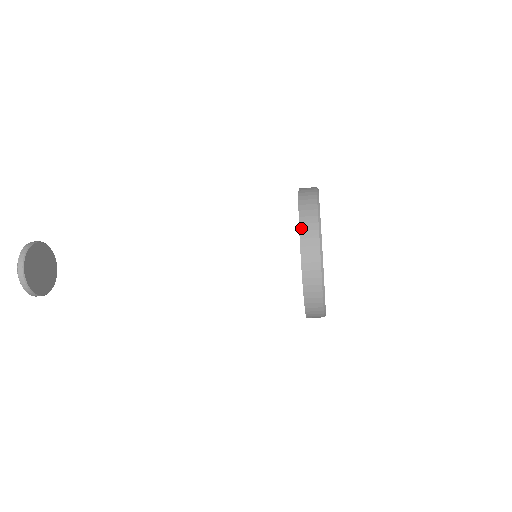
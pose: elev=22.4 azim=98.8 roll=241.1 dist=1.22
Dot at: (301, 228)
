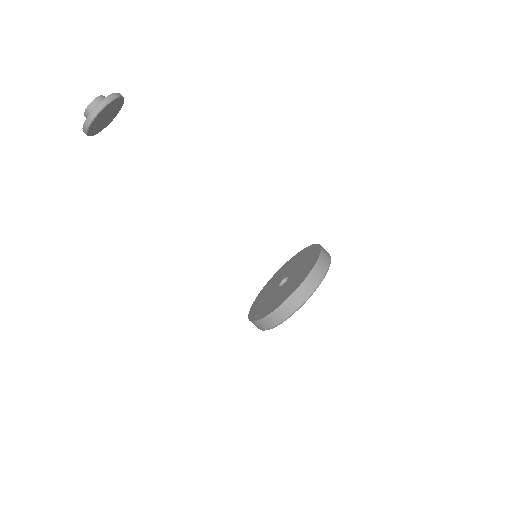
Dot at: (322, 252)
